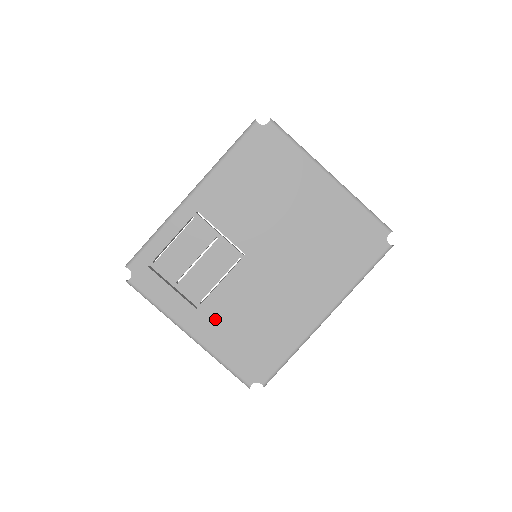
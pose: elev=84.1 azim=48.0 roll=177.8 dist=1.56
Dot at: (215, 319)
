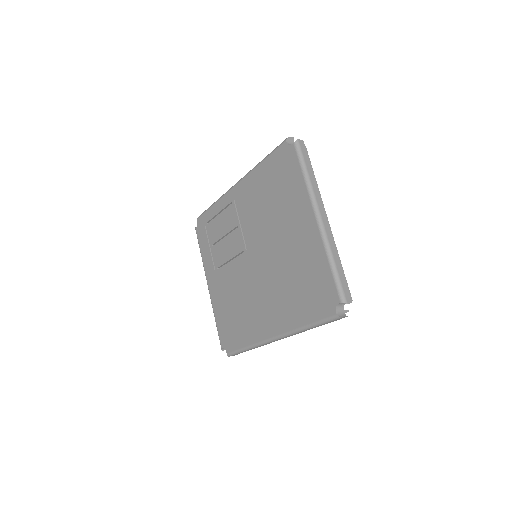
Dot at: (220, 286)
